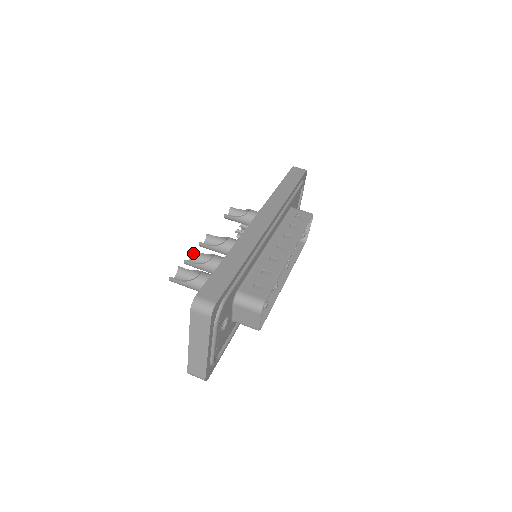
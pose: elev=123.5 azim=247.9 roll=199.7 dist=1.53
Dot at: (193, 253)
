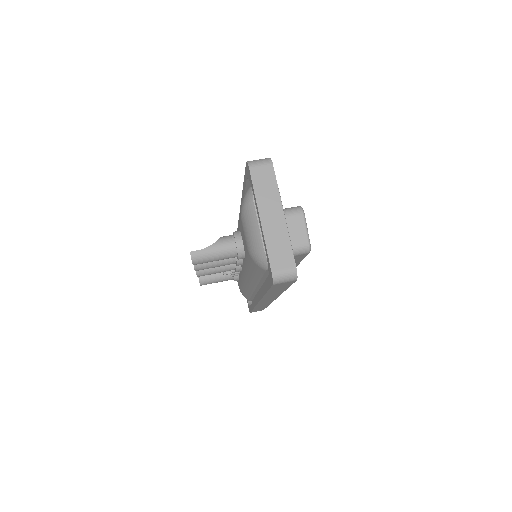
Dot at: occluded
